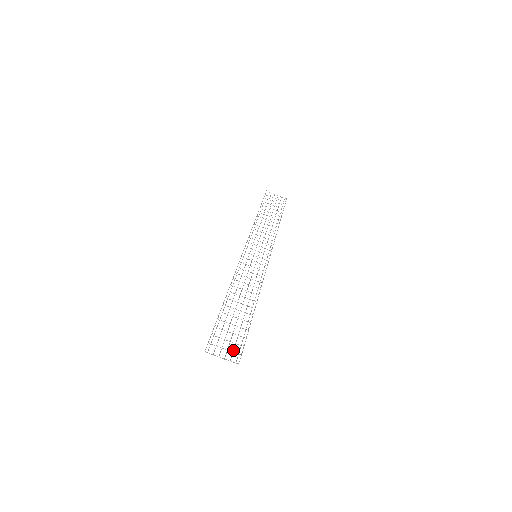
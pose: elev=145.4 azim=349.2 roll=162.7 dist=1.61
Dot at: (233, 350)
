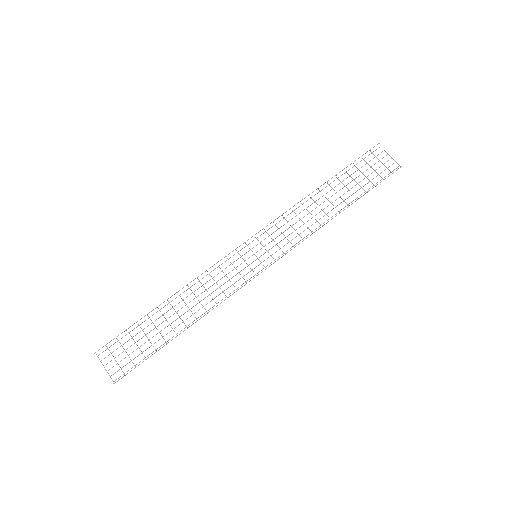
Dot at: (123, 366)
